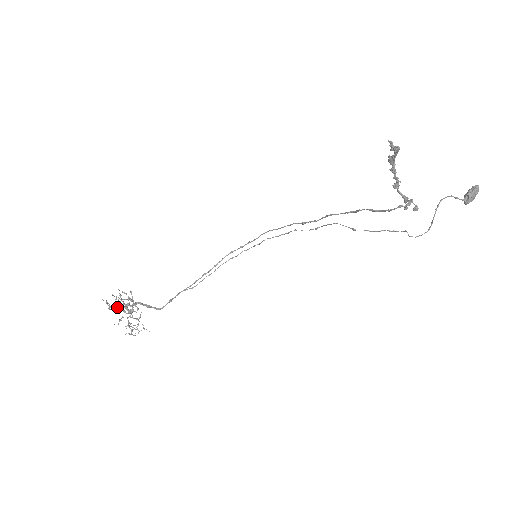
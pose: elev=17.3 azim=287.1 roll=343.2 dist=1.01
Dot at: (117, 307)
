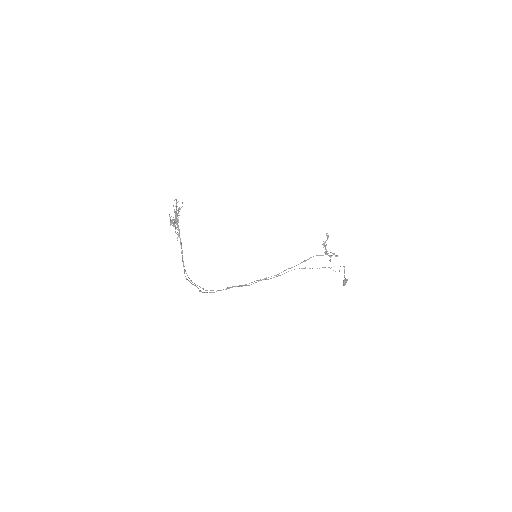
Dot at: occluded
